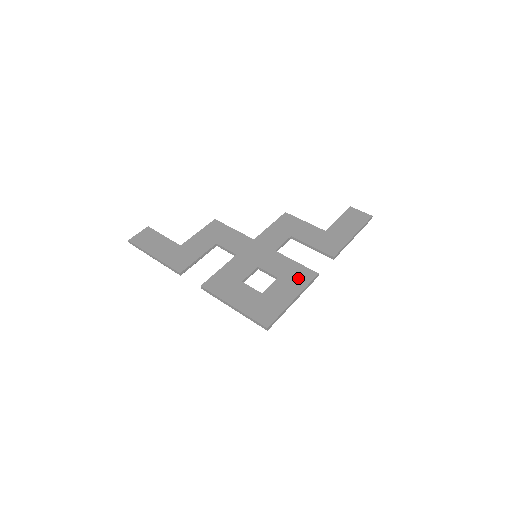
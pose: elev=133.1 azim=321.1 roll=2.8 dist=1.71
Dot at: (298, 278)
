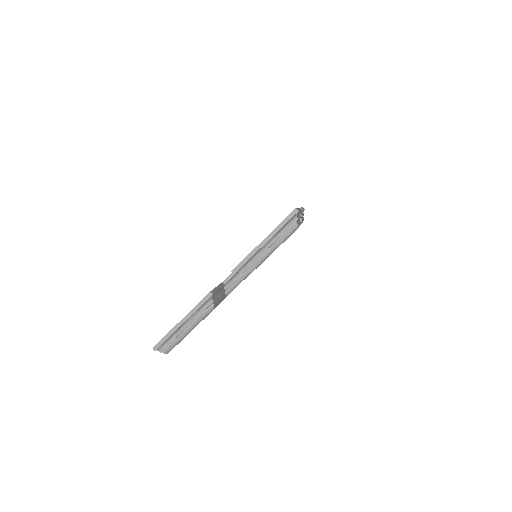
Dot at: occluded
